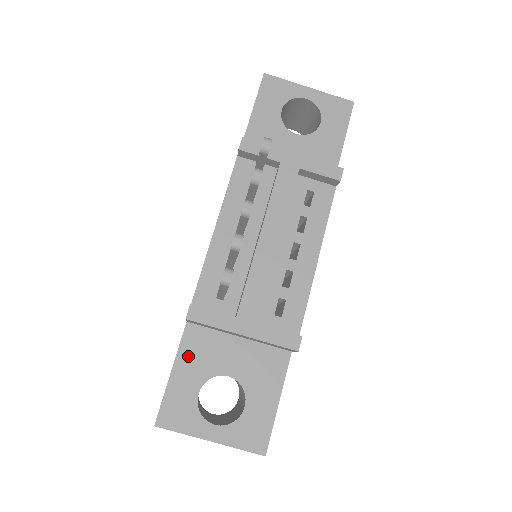
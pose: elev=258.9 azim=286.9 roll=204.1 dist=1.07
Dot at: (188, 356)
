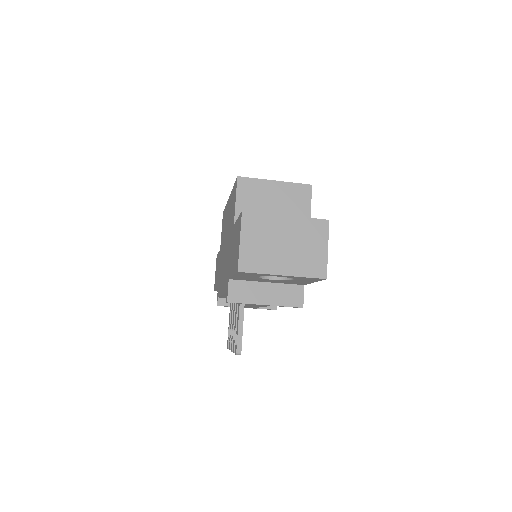
Dot at: occluded
